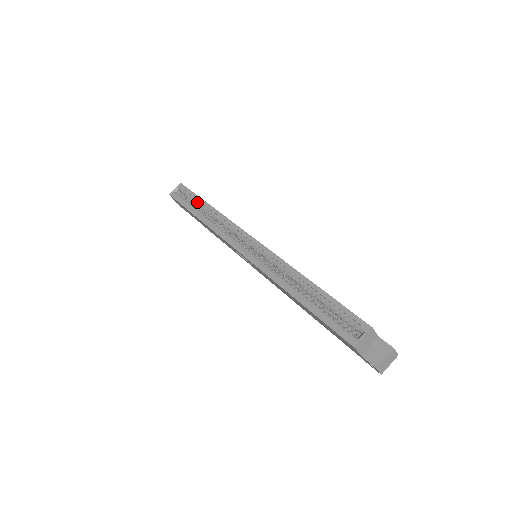
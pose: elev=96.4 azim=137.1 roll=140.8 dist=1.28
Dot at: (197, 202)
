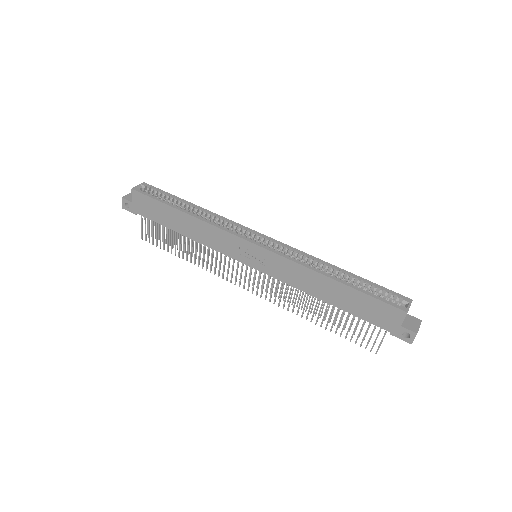
Dot at: (176, 201)
